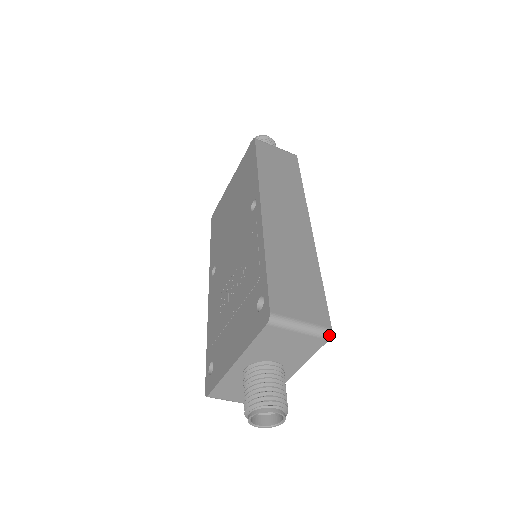
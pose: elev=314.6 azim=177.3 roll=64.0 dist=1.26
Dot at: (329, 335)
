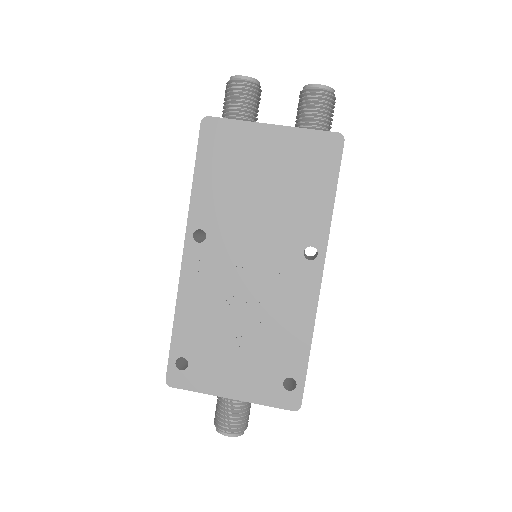
Dot at: occluded
